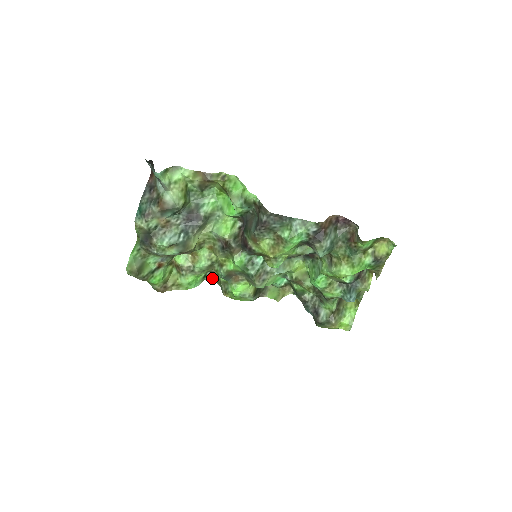
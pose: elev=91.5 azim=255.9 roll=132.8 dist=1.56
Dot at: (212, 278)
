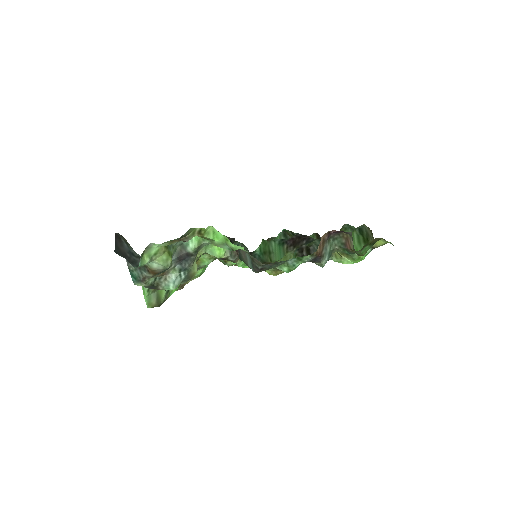
Dot at: occluded
